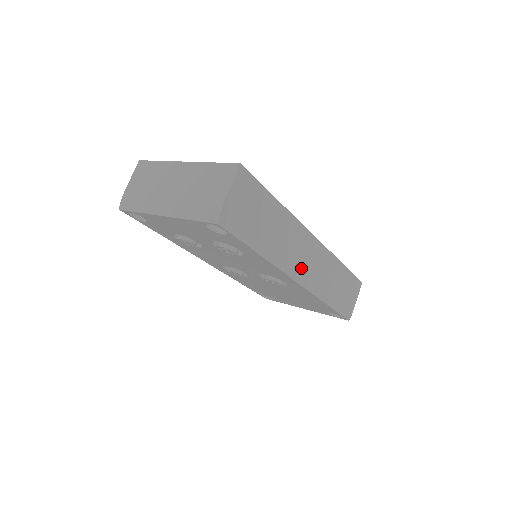
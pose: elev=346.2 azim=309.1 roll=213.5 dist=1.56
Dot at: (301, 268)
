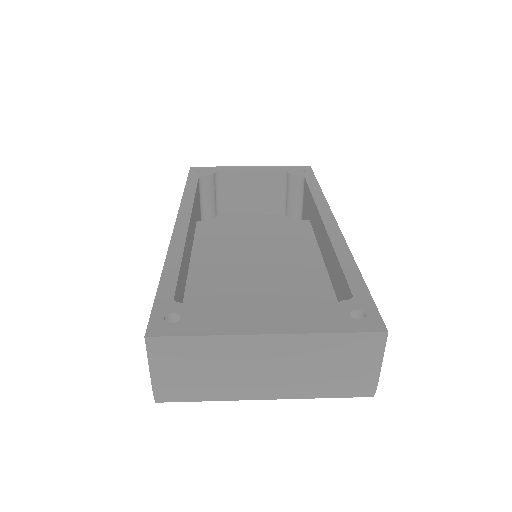
Dot at: occluded
